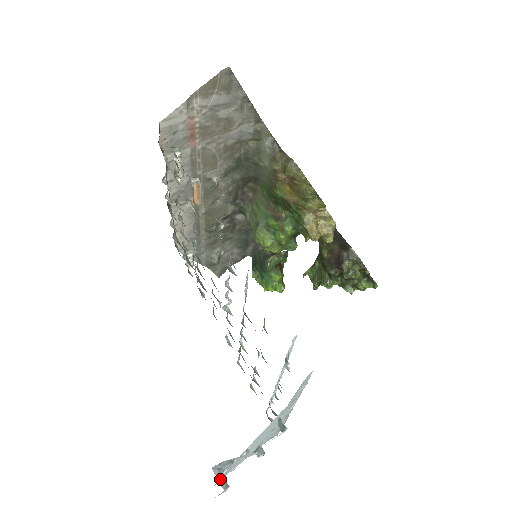
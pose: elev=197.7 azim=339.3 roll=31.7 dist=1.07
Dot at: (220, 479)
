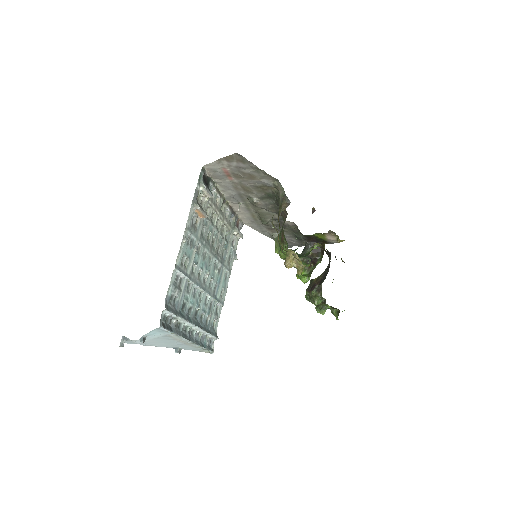
Dot at: (122, 342)
